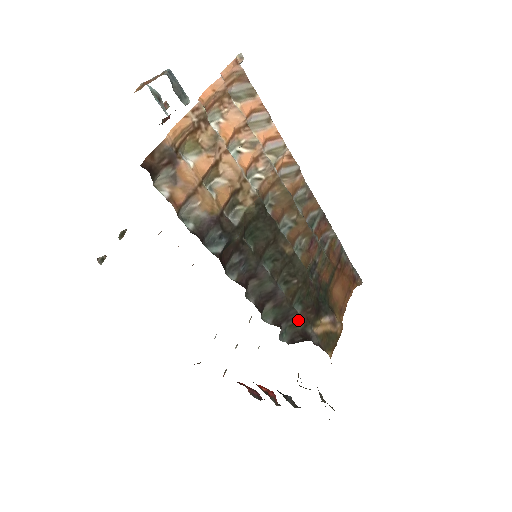
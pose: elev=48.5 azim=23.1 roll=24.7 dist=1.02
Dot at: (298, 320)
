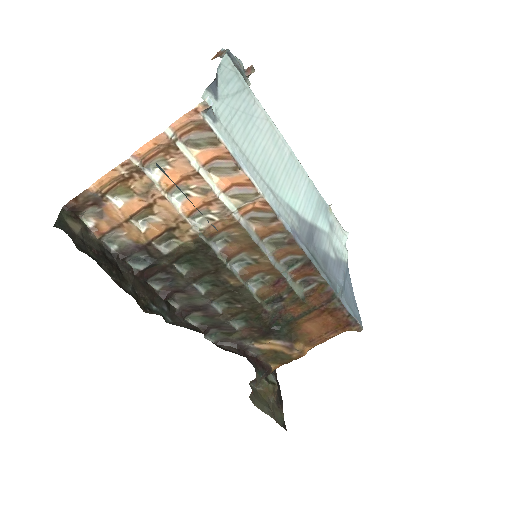
Dot at: (234, 332)
